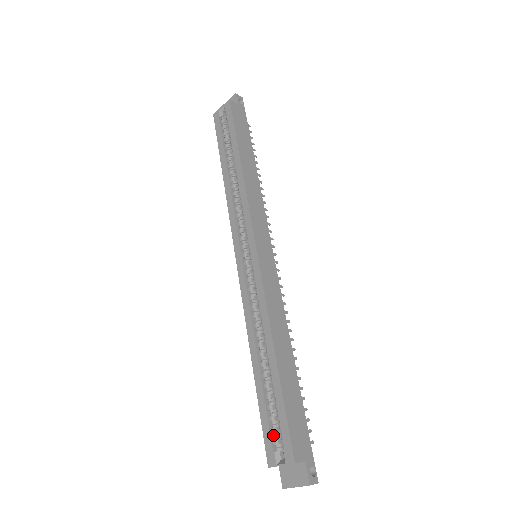
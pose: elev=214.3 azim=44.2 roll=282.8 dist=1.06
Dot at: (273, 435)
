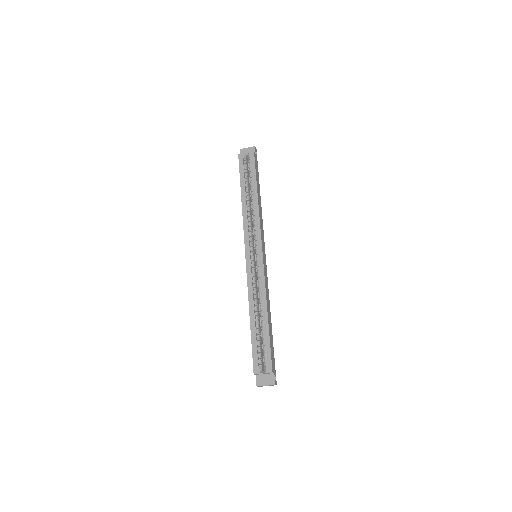
Dot at: (258, 358)
